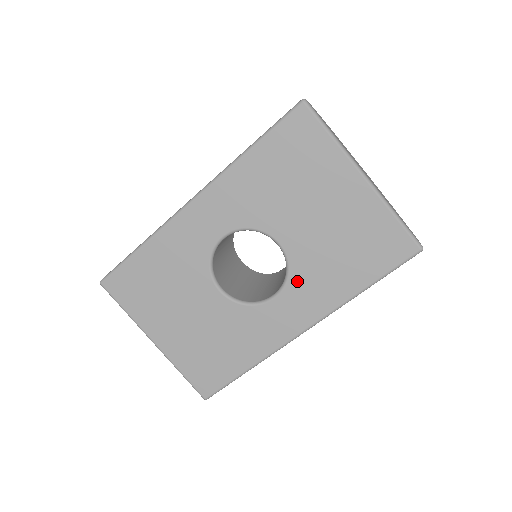
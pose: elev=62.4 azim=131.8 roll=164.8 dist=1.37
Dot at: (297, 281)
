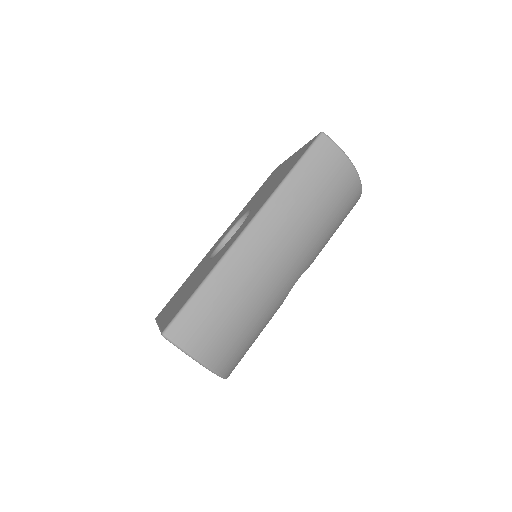
Dot at: occluded
